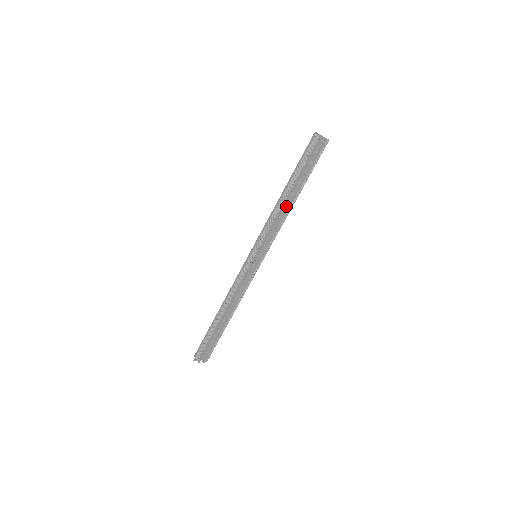
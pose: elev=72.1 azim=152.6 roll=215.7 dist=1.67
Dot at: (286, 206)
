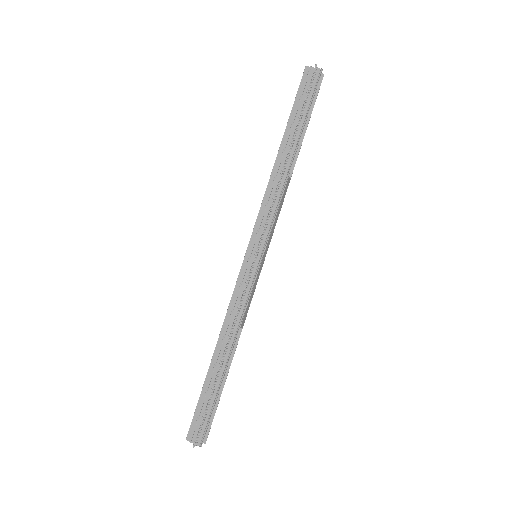
Dot at: occluded
